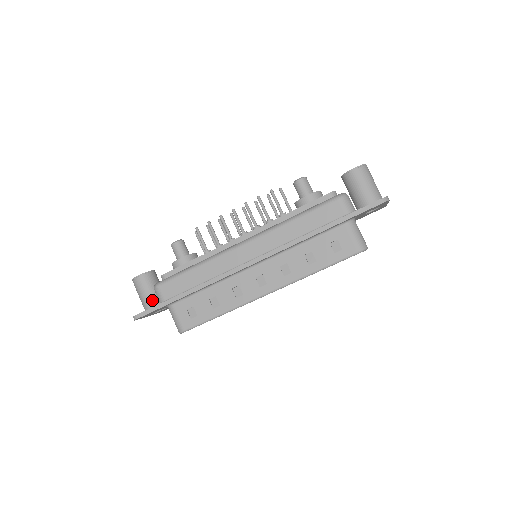
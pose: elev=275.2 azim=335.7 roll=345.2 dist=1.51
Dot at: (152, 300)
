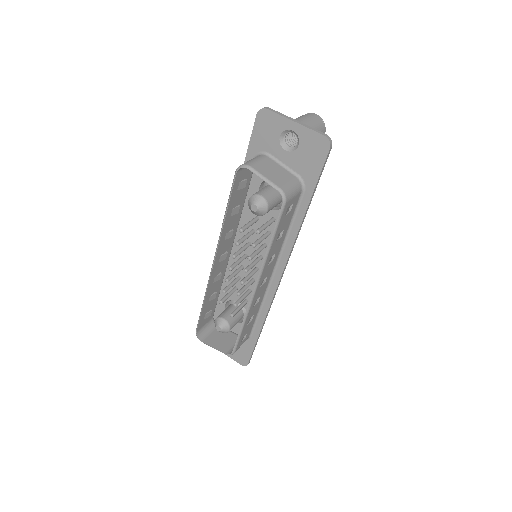
Dot at: occluded
